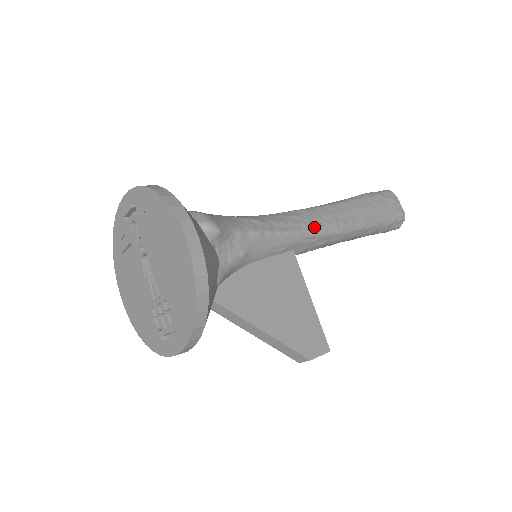
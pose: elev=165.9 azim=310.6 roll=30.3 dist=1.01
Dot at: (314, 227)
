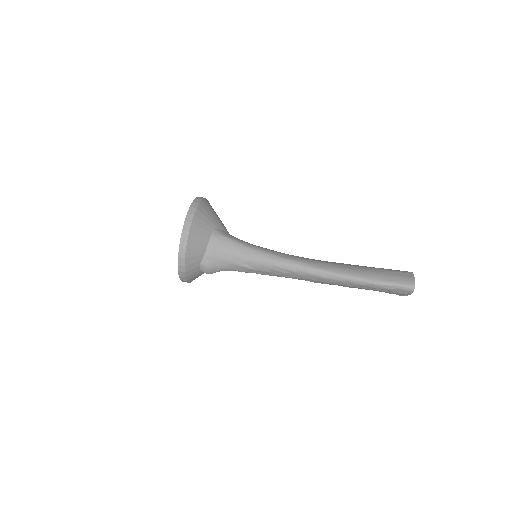
Dot at: (292, 278)
